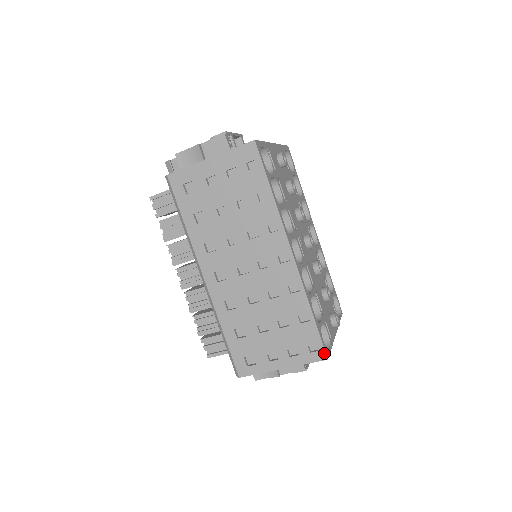
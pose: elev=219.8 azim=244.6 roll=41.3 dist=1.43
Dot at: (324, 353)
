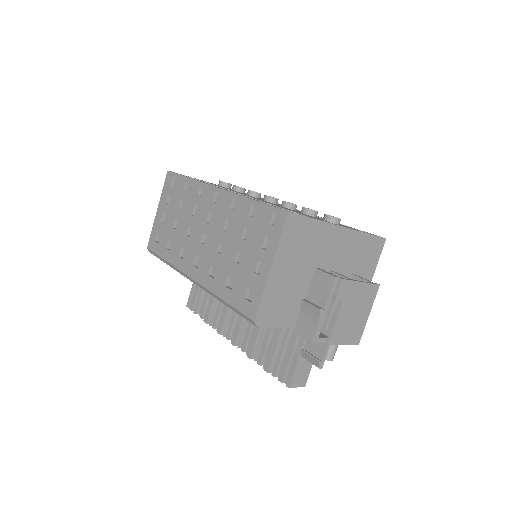
Dot at: (282, 212)
